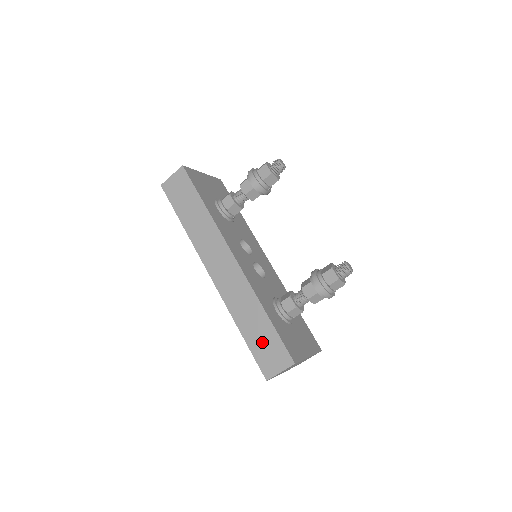
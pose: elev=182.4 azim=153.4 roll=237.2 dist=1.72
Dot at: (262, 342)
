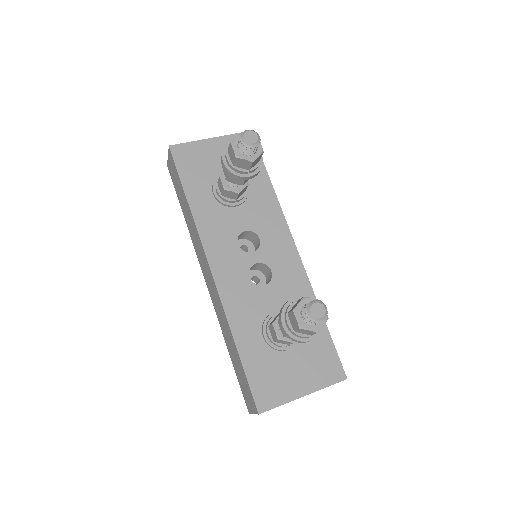
Dot at: (239, 373)
